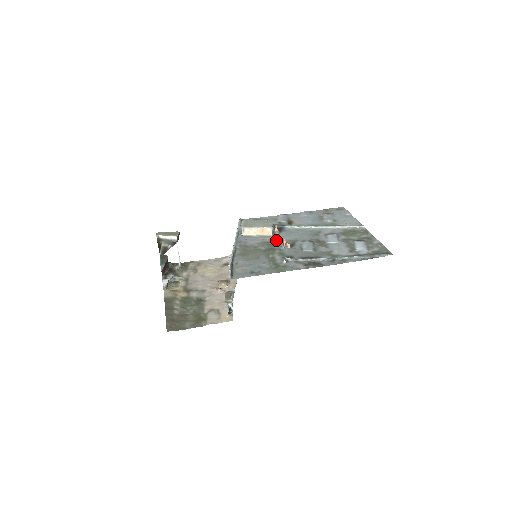
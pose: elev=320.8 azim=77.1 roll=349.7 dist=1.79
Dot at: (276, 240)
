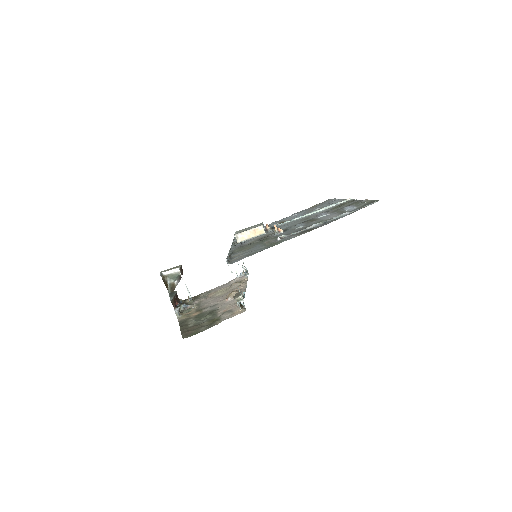
Dot at: (269, 234)
